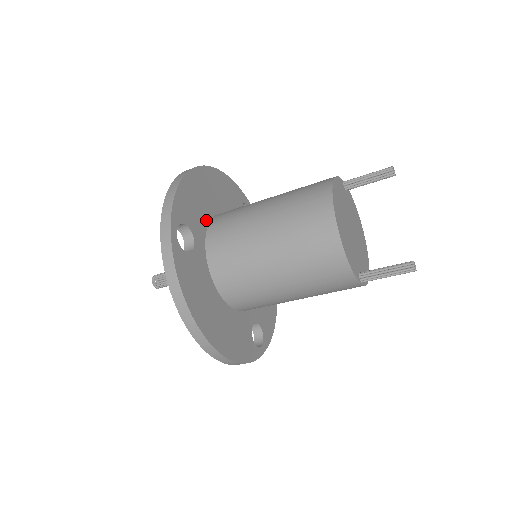
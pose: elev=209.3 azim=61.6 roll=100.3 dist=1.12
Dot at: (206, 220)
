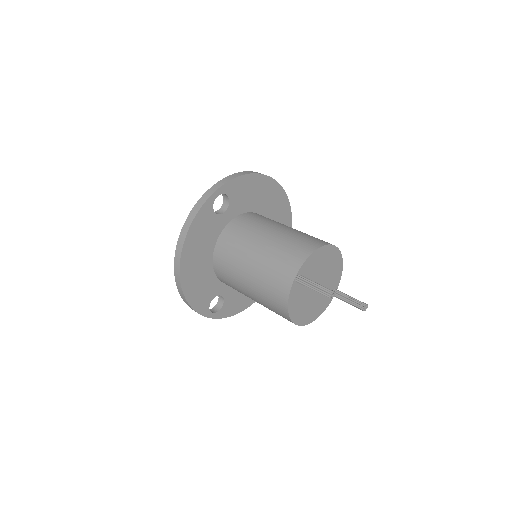
Dot at: (213, 277)
